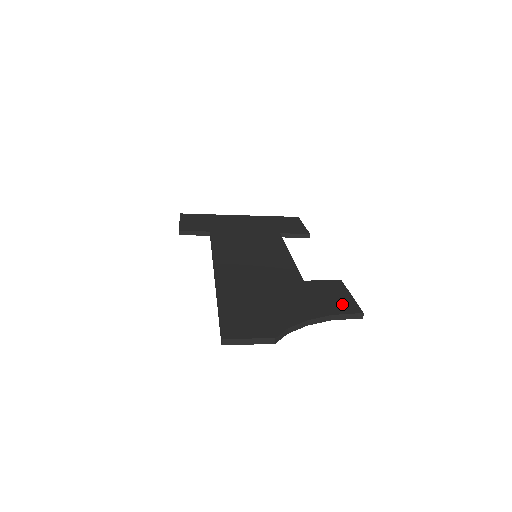
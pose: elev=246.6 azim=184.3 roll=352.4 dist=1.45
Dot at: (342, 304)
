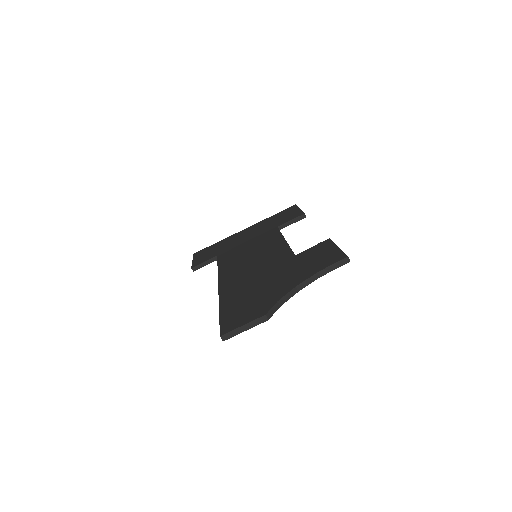
Dot at: (328, 258)
